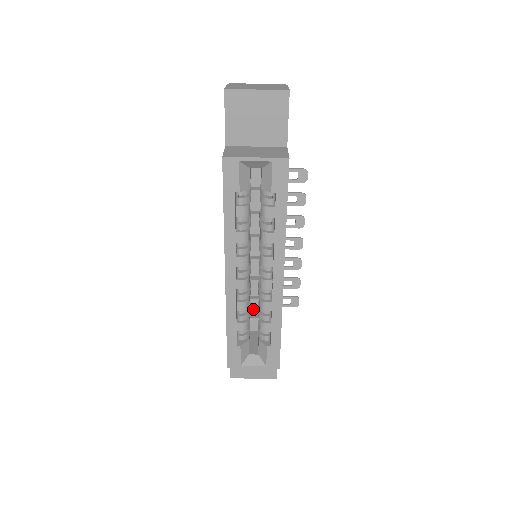
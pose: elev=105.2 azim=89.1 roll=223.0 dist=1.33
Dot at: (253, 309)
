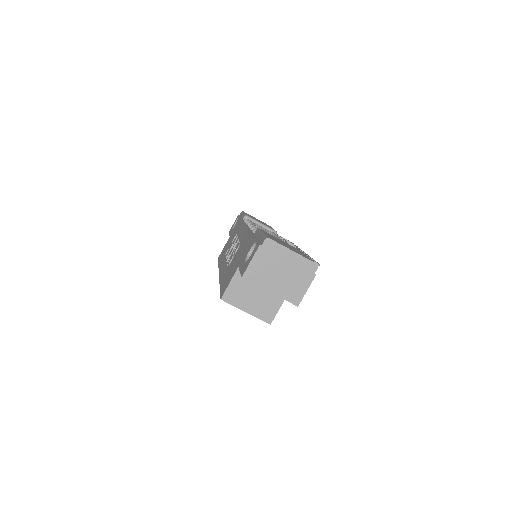
Dot at: occluded
